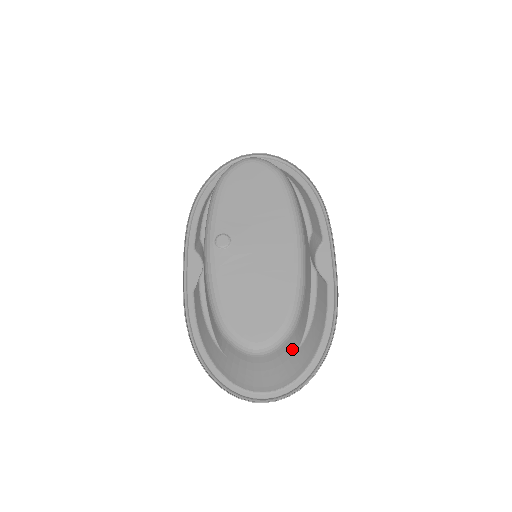
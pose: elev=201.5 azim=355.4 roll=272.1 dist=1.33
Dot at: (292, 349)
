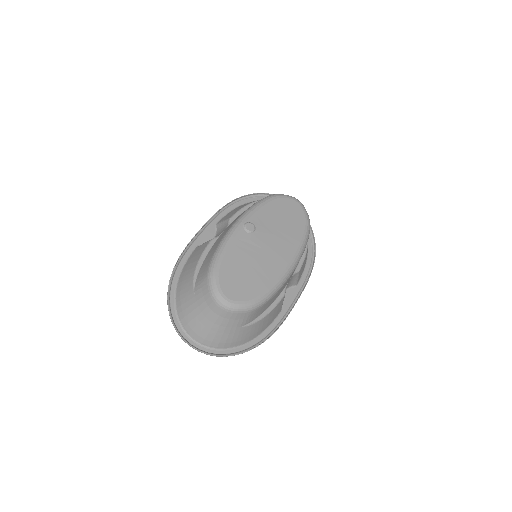
Dot at: (239, 323)
